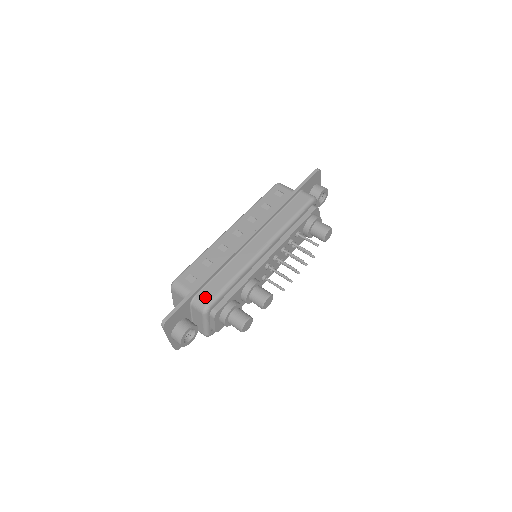
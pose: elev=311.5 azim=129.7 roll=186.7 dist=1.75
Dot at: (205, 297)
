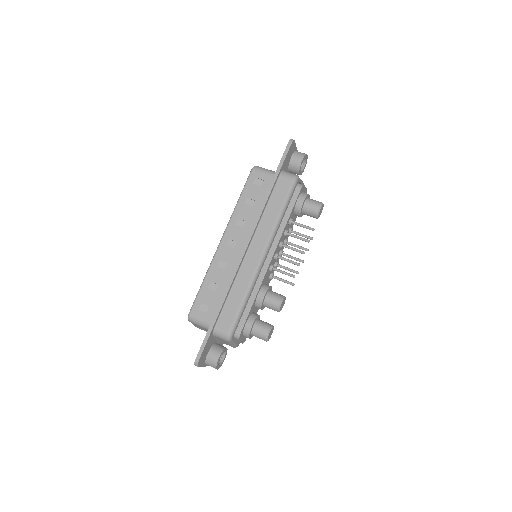
Dot at: (224, 326)
